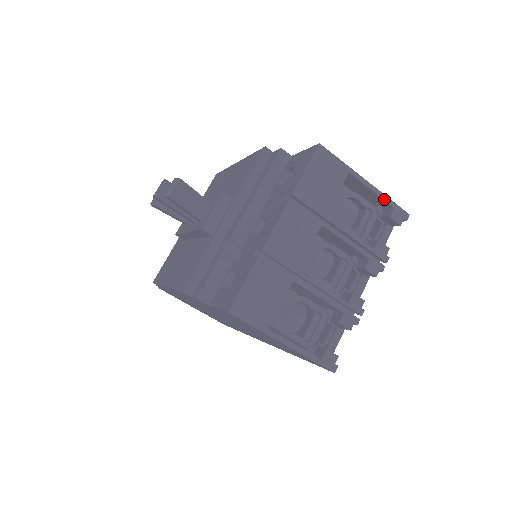
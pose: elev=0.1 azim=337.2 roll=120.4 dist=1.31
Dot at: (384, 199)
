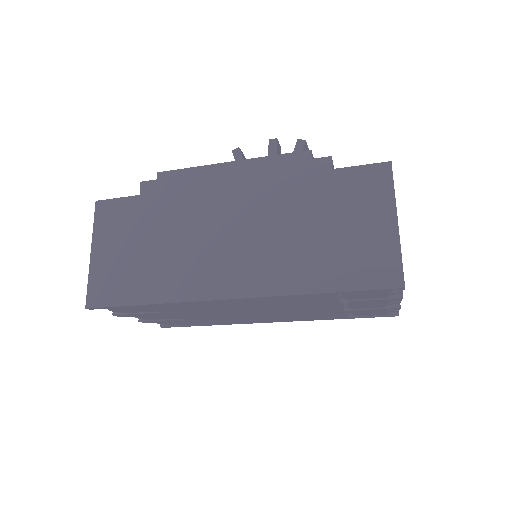
Dot at: occluded
